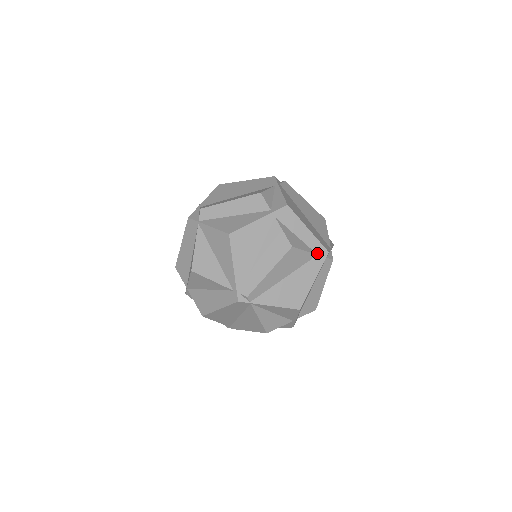
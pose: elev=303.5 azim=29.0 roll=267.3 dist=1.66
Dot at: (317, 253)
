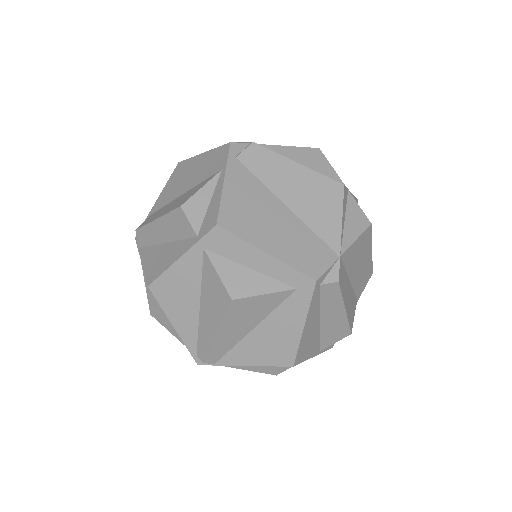
Dot at: (295, 286)
